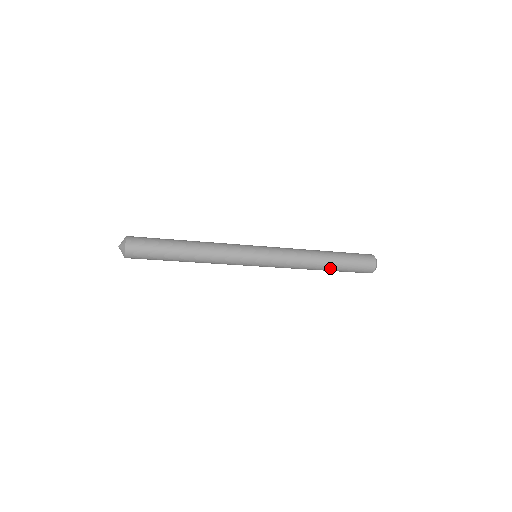
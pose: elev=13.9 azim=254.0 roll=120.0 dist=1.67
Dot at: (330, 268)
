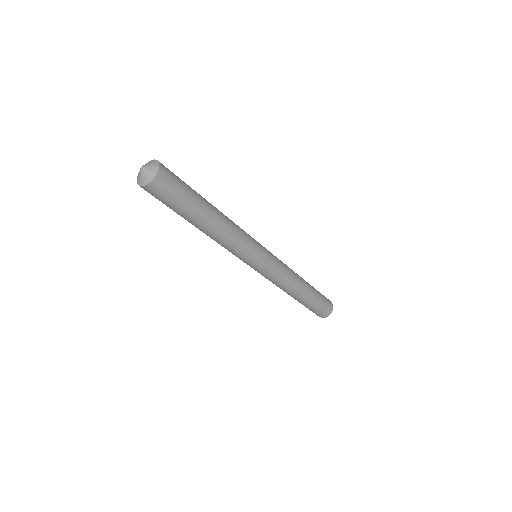
Dot at: (309, 291)
